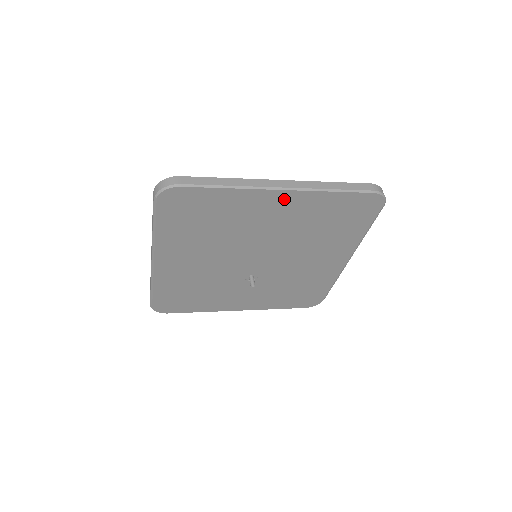
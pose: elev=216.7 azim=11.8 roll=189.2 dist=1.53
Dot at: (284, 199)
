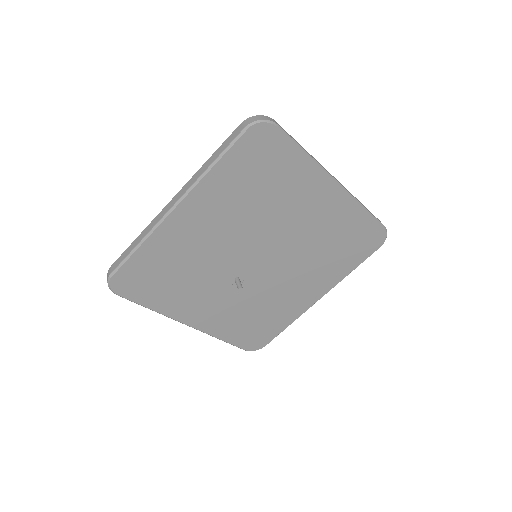
Dot at: (331, 195)
